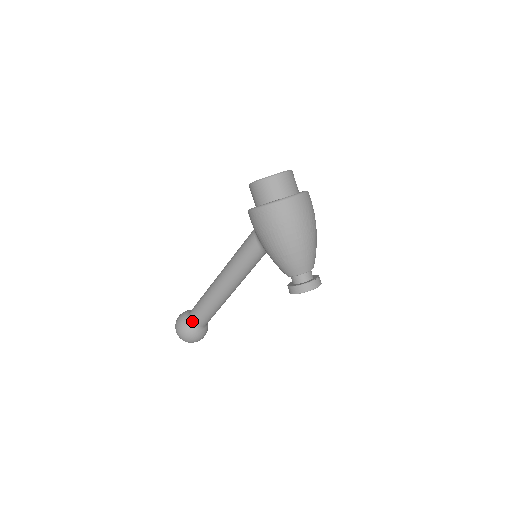
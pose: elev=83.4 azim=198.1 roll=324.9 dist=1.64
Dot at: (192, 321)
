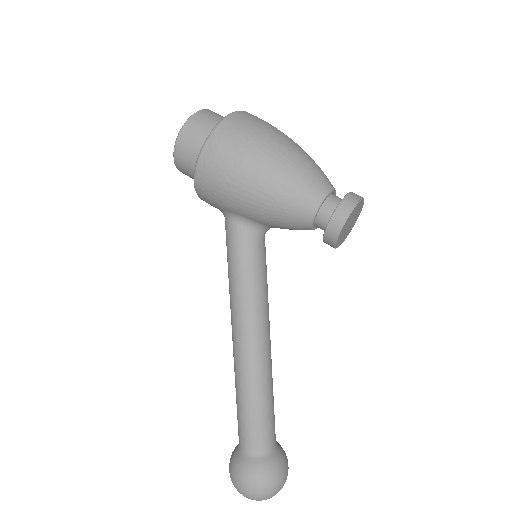
Dot at: (249, 449)
